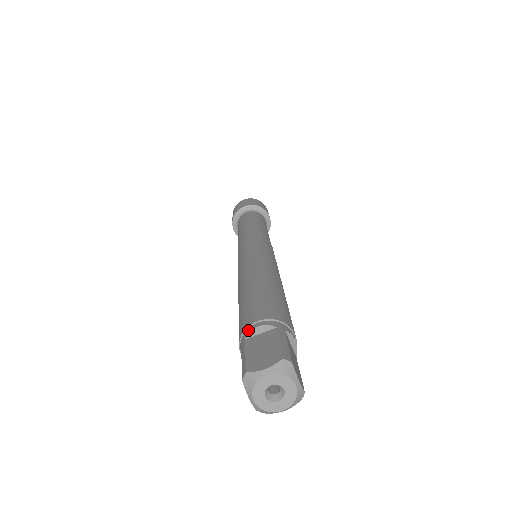
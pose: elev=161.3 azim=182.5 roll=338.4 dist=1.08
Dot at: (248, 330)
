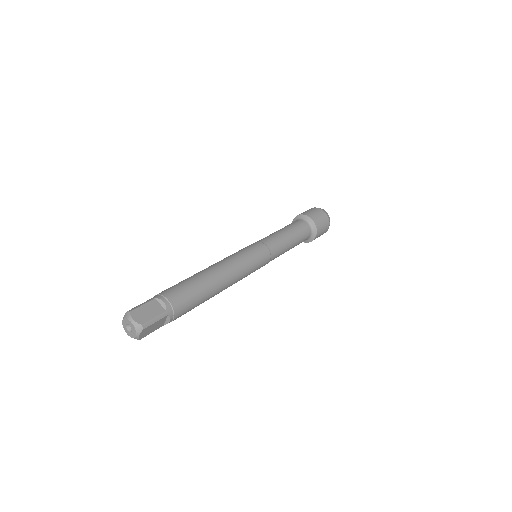
Dot at: (161, 297)
